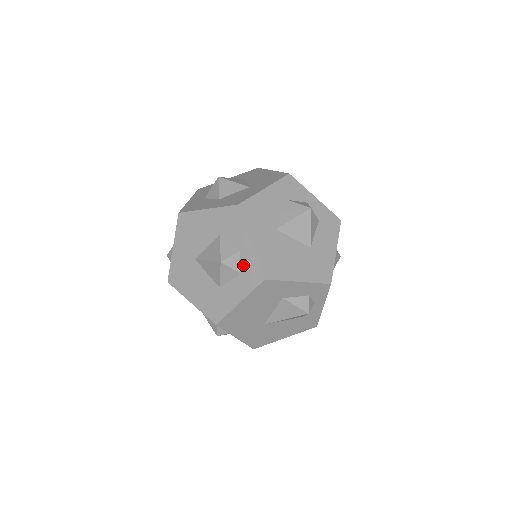
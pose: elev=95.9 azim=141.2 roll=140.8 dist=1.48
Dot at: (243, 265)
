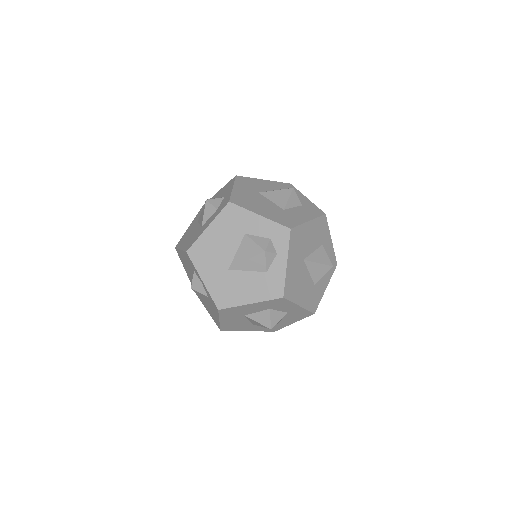
Dot at: (221, 203)
